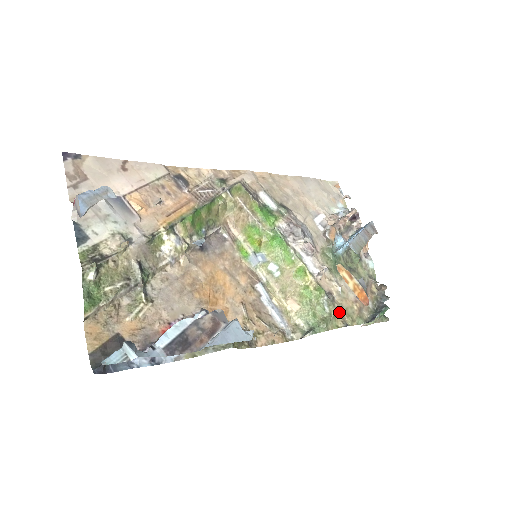
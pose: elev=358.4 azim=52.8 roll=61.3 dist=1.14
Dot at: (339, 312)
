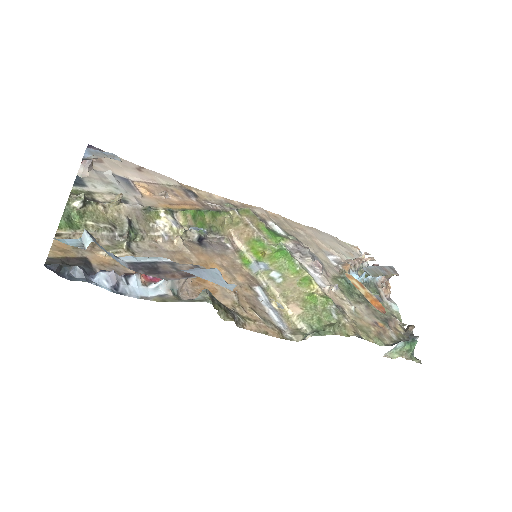
Dot at: (350, 323)
